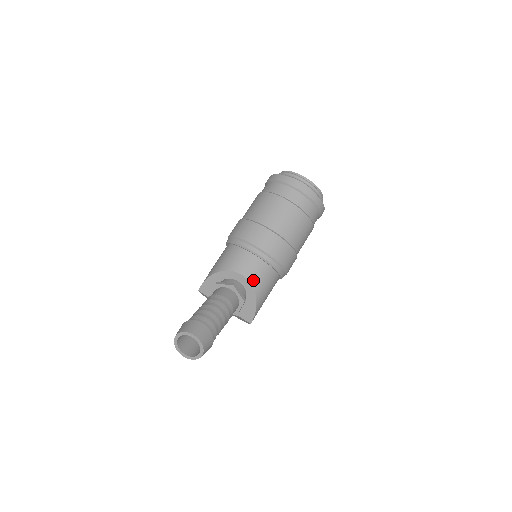
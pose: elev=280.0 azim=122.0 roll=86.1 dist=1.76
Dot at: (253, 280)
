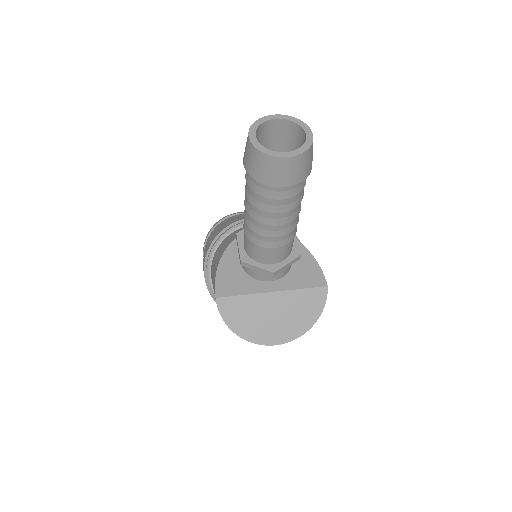
Dot at: occluded
